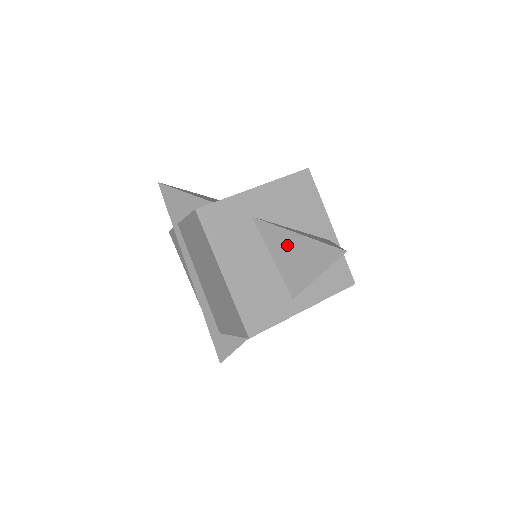
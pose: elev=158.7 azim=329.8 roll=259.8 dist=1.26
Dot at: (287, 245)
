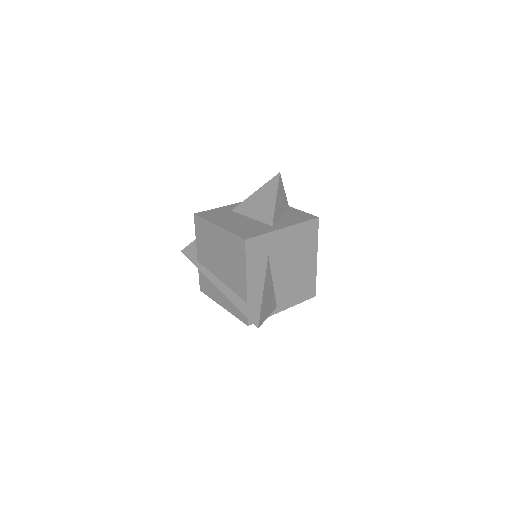
Dot at: (254, 203)
